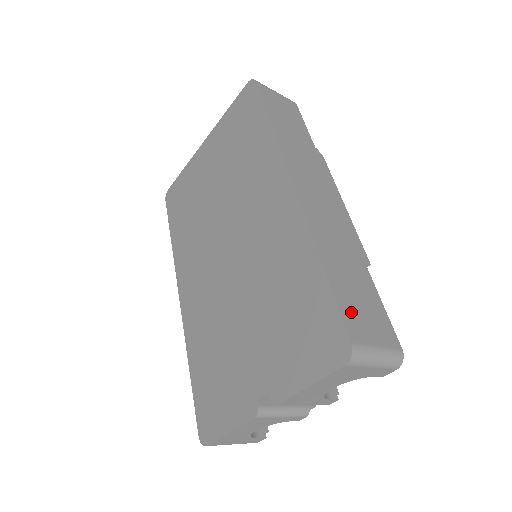
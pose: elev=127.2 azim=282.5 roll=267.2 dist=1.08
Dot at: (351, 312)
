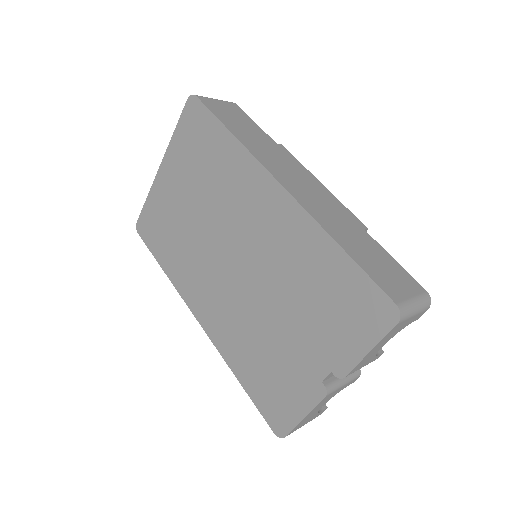
Dot at: (381, 278)
